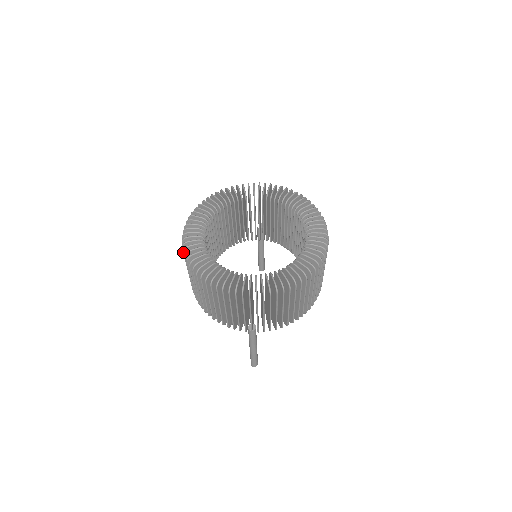
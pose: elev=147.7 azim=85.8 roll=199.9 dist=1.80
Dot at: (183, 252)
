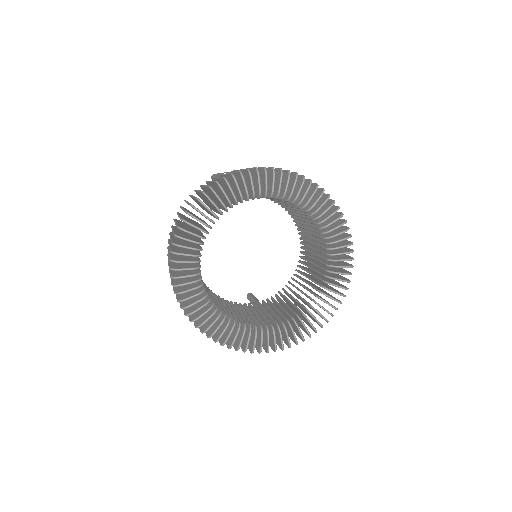
Dot at: occluded
